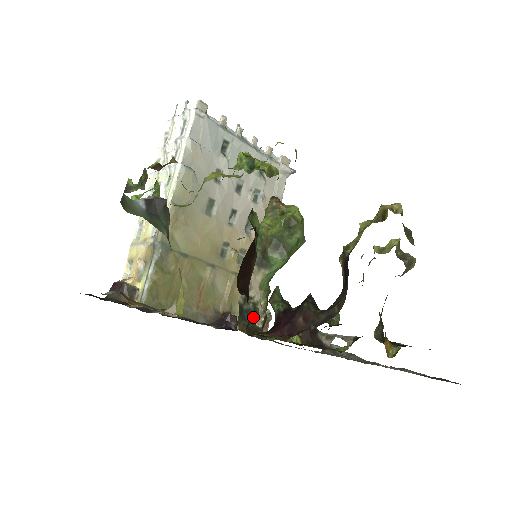
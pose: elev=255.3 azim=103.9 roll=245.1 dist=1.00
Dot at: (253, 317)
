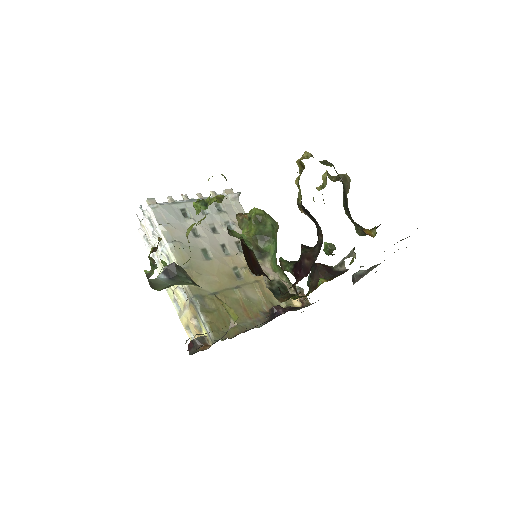
Dot at: (284, 290)
